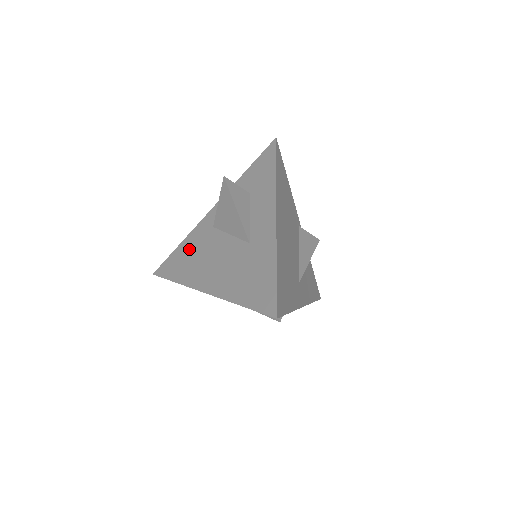
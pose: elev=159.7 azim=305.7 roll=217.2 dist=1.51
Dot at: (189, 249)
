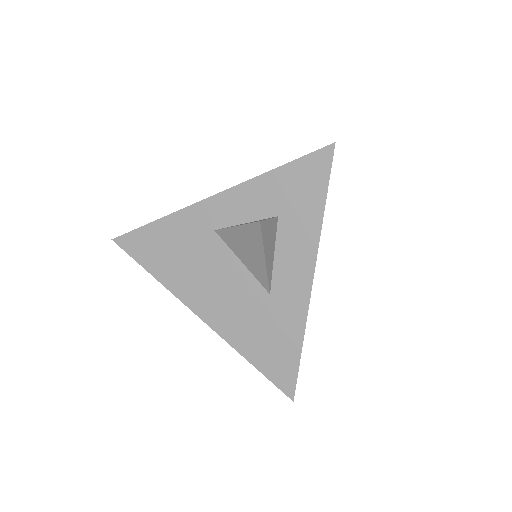
Dot at: (174, 240)
